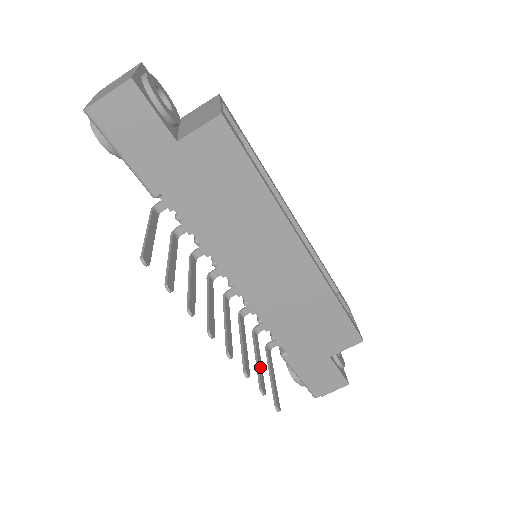
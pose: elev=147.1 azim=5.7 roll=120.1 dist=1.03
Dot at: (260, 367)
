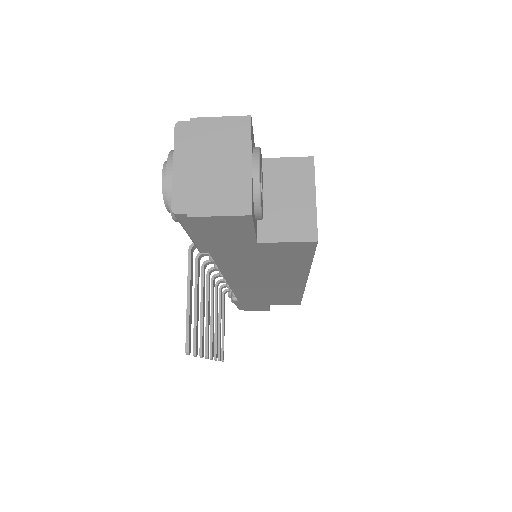
Dot at: occluded
